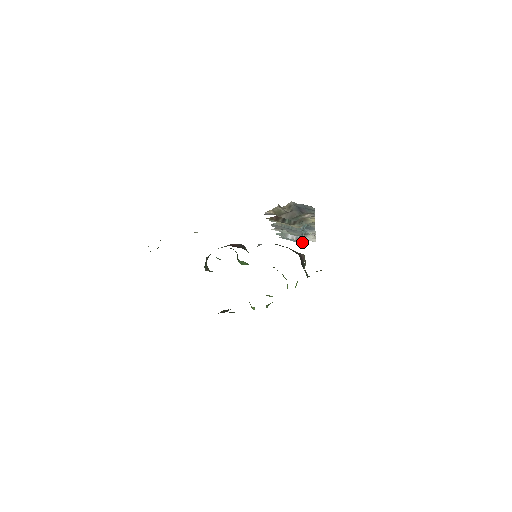
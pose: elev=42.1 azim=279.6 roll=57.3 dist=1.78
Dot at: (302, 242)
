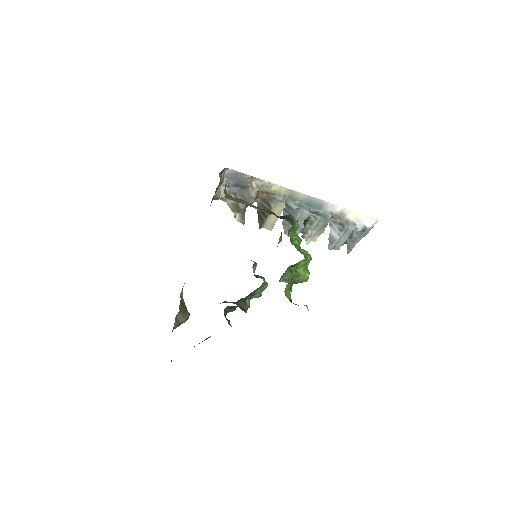
Dot at: (362, 232)
